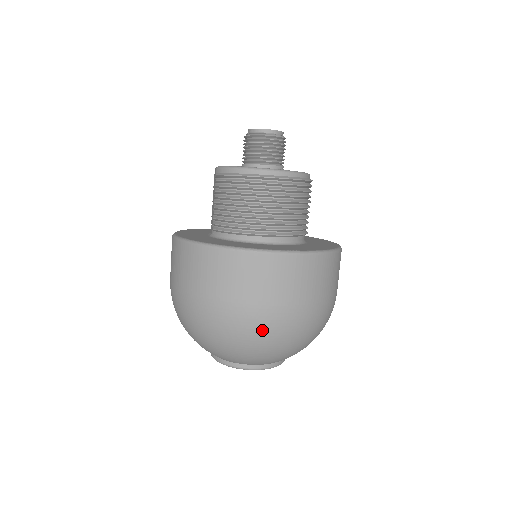
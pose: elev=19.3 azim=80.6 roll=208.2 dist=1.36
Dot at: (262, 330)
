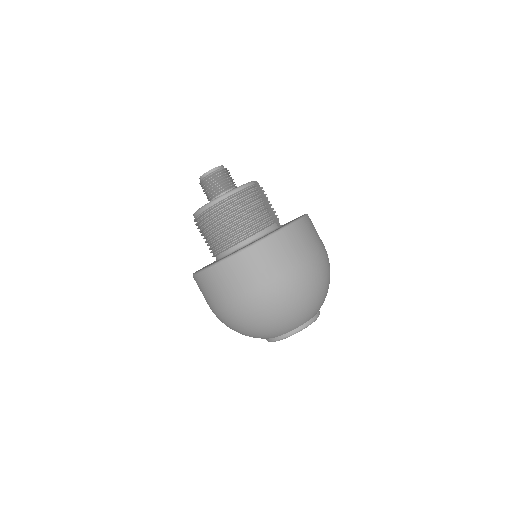
Dot at: (258, 310)
